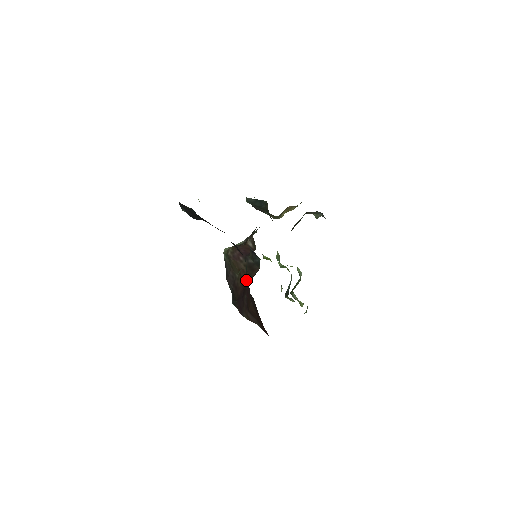
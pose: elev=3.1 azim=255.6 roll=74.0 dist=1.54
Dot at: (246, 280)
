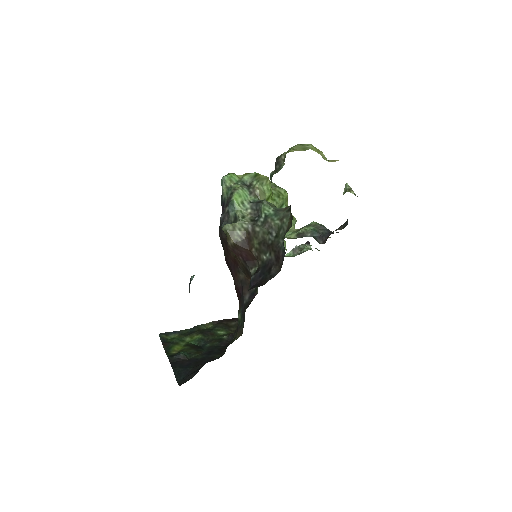
Dot at: (239, 267)
